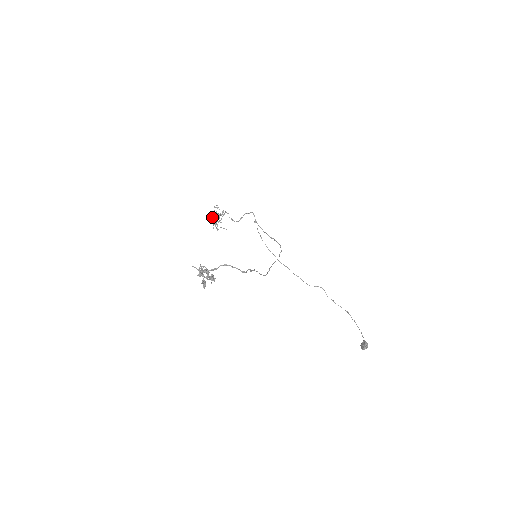
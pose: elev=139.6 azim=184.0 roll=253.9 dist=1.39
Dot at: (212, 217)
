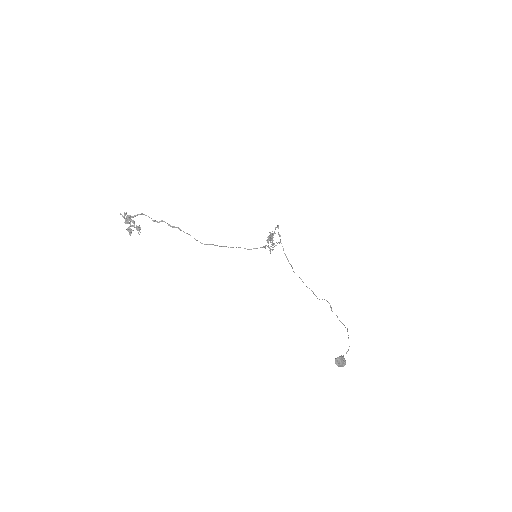
Dot at: (267, 240)
